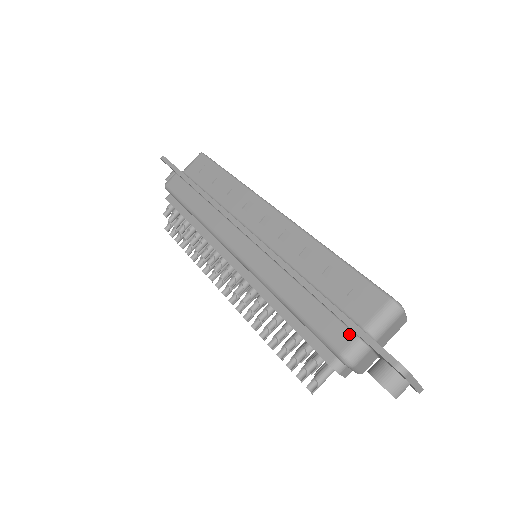
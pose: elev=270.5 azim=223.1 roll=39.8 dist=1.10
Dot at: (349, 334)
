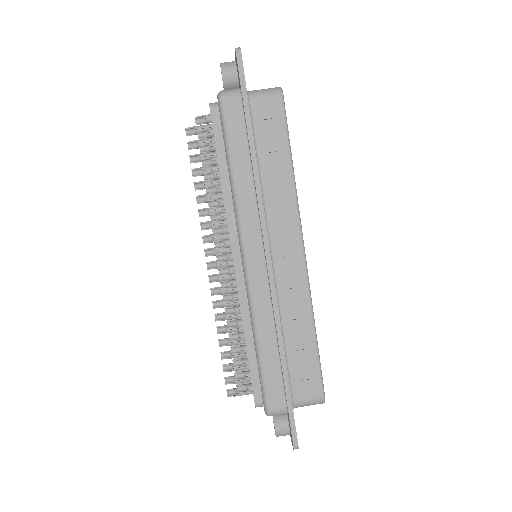
Dot at: (283, 403)
